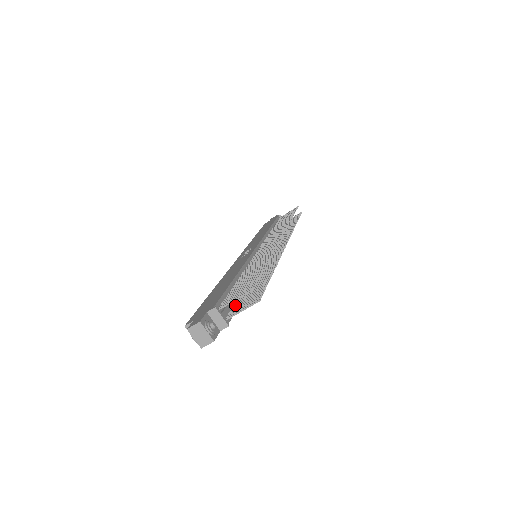
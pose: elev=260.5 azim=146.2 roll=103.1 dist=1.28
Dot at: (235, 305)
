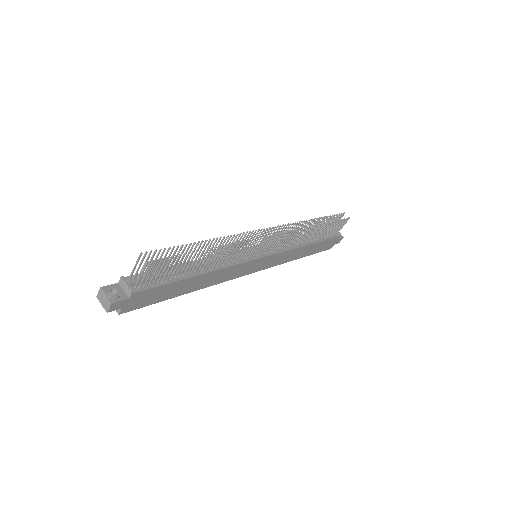
Dot at: (158, 279)
